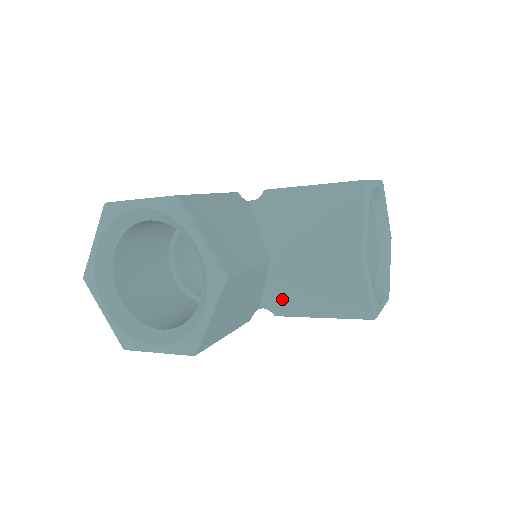
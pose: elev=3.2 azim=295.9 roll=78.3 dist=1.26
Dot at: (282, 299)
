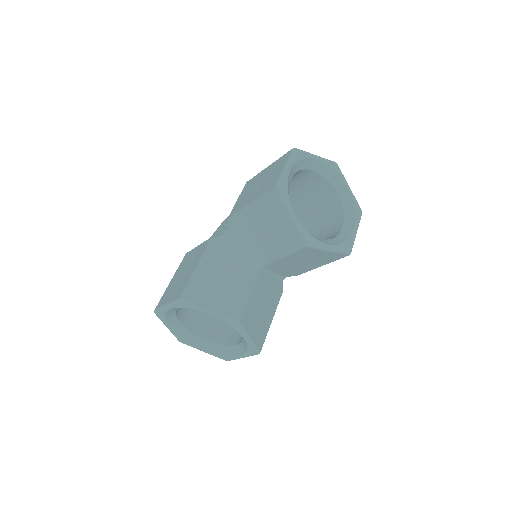
Dot at: (290, 272)
